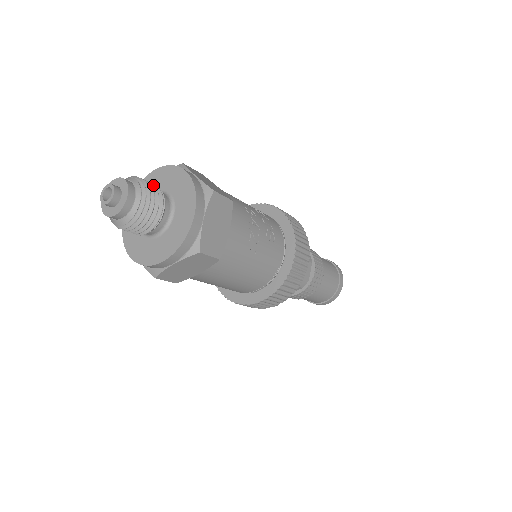
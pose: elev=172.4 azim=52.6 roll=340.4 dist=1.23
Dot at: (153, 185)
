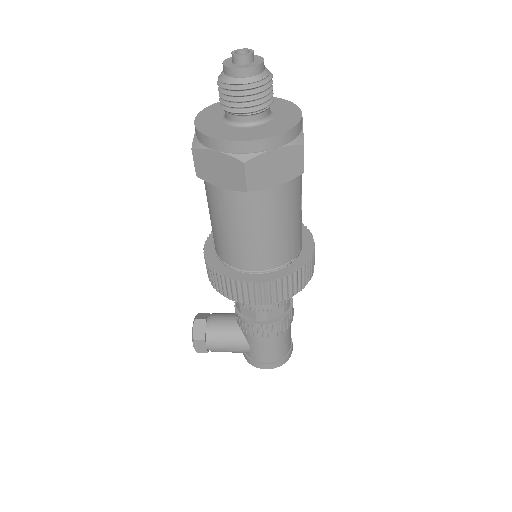
Dot at: occluded
